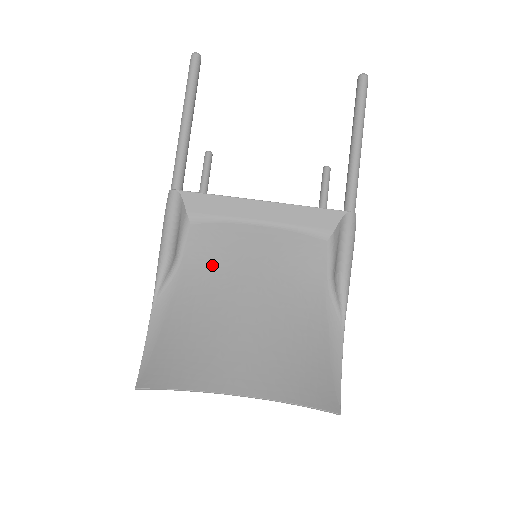
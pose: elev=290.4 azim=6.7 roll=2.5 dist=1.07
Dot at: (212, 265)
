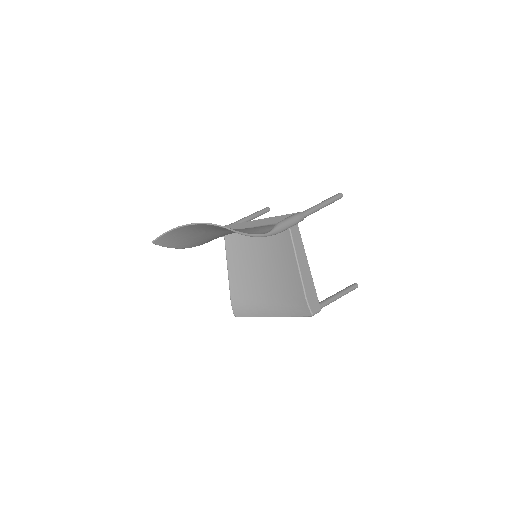
Dot at: occluded
